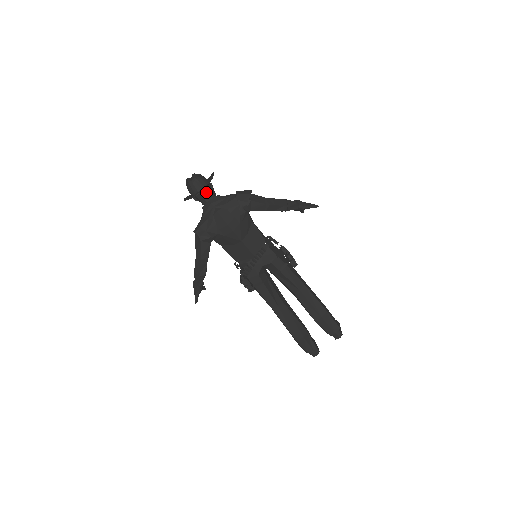
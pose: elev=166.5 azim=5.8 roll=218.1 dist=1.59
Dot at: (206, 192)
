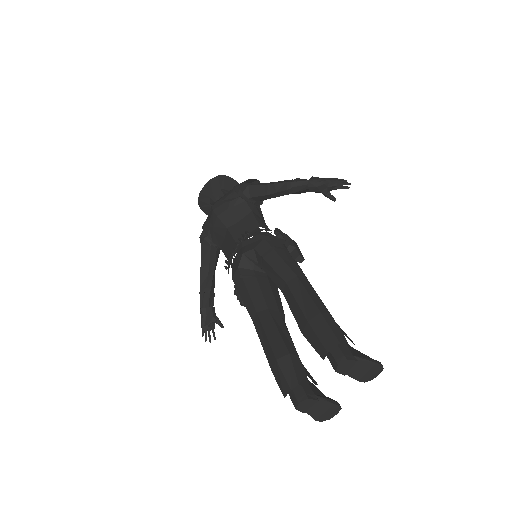
Dot at: (217, 195)
